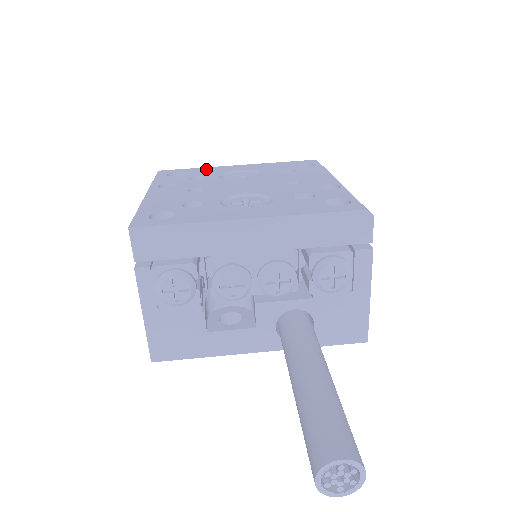
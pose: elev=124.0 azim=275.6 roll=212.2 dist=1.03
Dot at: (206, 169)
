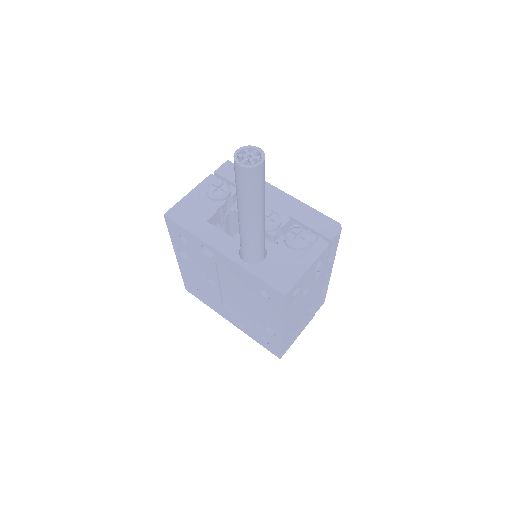
Dot at: occluded
